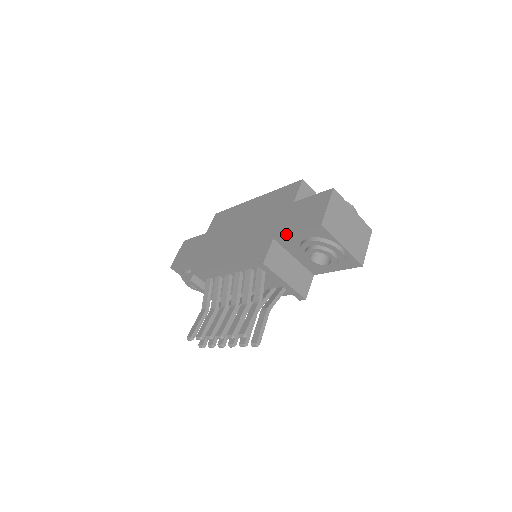
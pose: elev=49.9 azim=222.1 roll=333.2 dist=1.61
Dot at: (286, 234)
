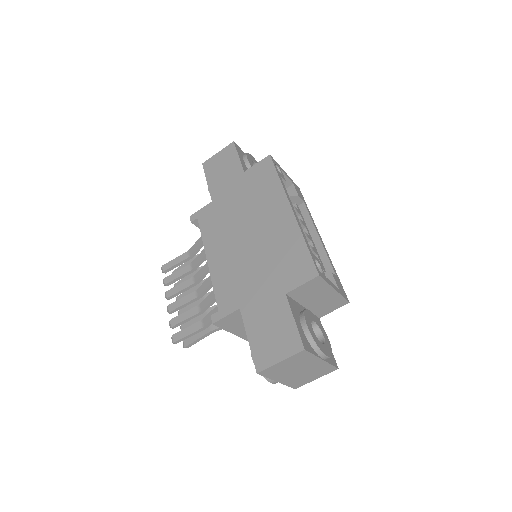
Dot at: (244, 326)
